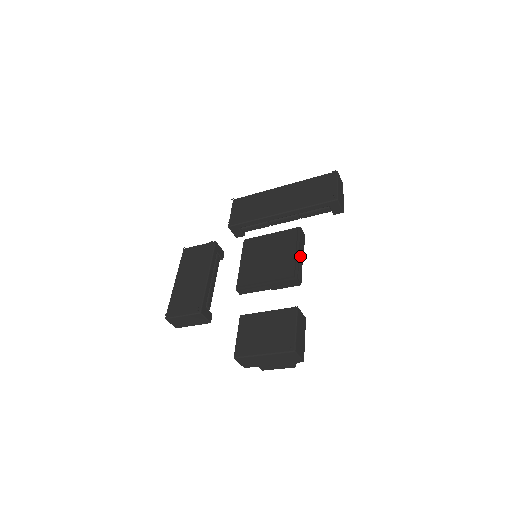
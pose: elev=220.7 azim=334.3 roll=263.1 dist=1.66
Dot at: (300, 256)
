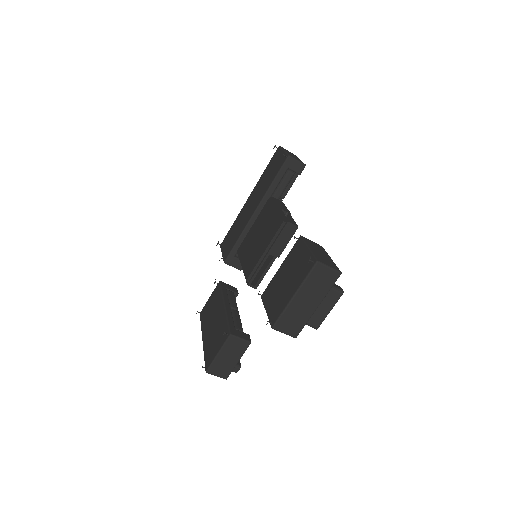
Dot at: (285, 213)
